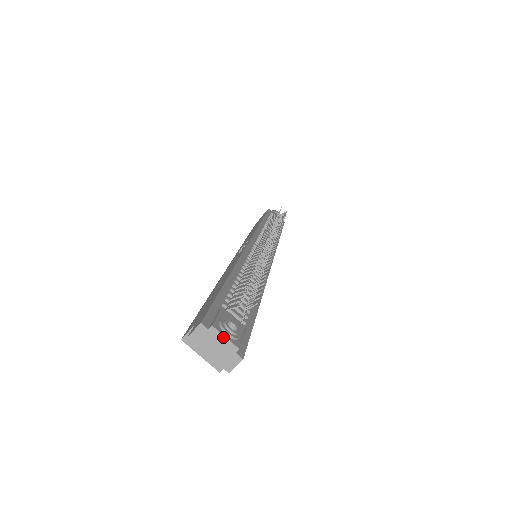
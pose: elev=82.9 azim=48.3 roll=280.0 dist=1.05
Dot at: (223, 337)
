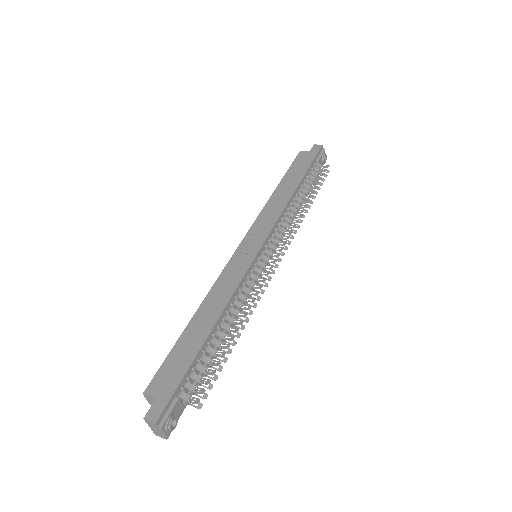
Dot at: (163, 432)
